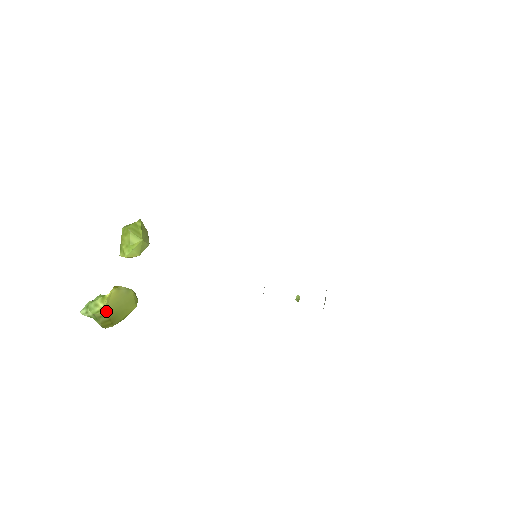
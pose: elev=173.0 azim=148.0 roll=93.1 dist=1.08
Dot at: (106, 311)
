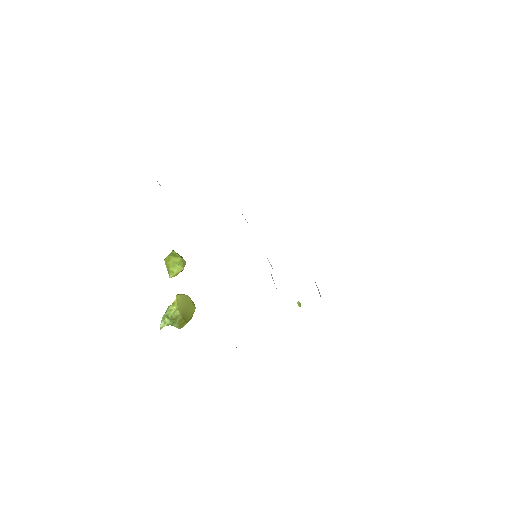
Dot at: (179, 311)
